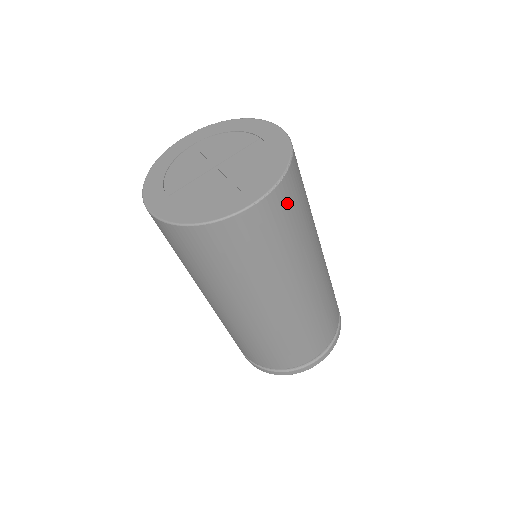
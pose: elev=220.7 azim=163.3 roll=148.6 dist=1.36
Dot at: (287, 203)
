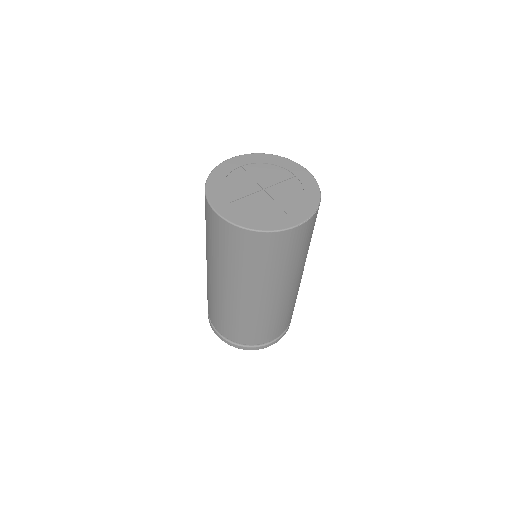
Dot at: (311, 228)
